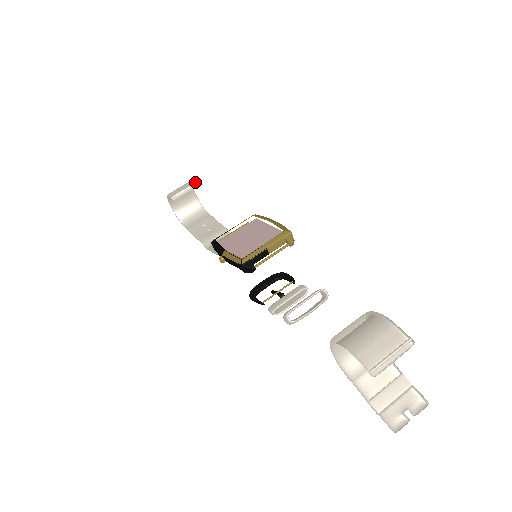
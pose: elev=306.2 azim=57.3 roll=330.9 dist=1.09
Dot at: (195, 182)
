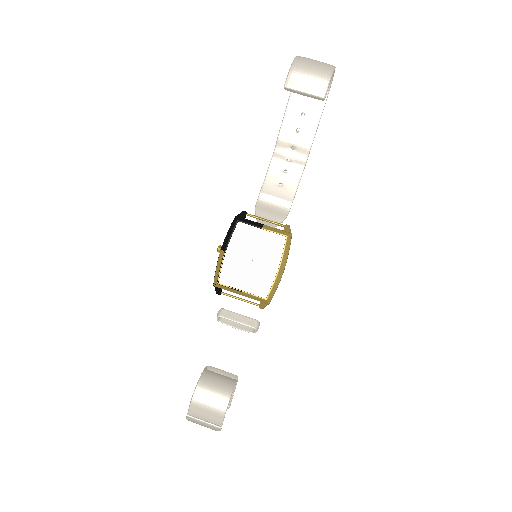
Dot at: (323, 95)
